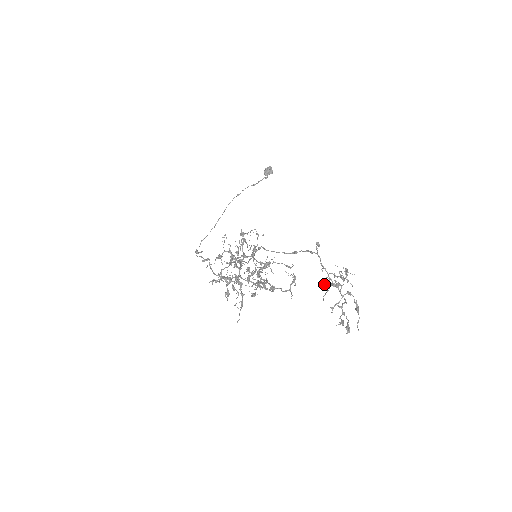
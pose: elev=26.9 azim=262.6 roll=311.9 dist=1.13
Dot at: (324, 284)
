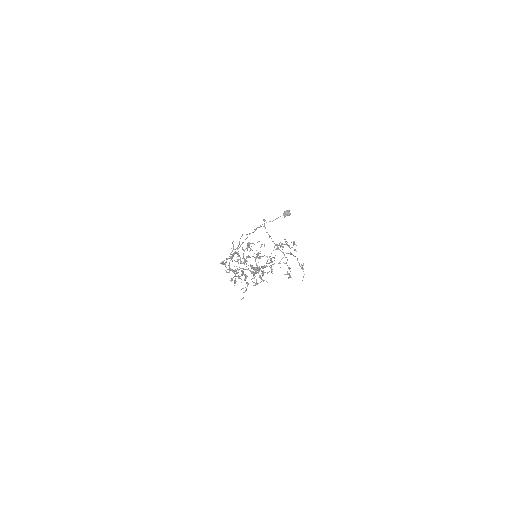
Dot at: occluded
